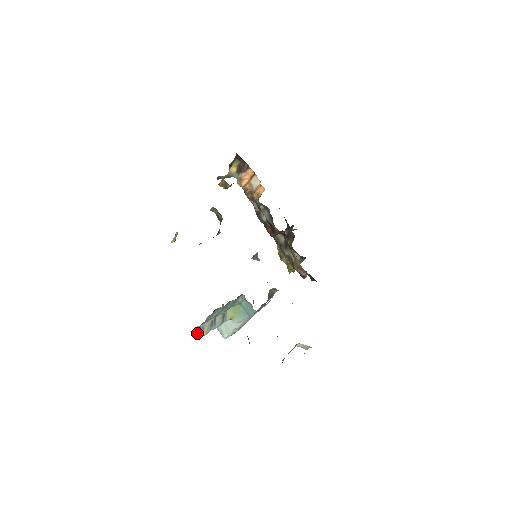
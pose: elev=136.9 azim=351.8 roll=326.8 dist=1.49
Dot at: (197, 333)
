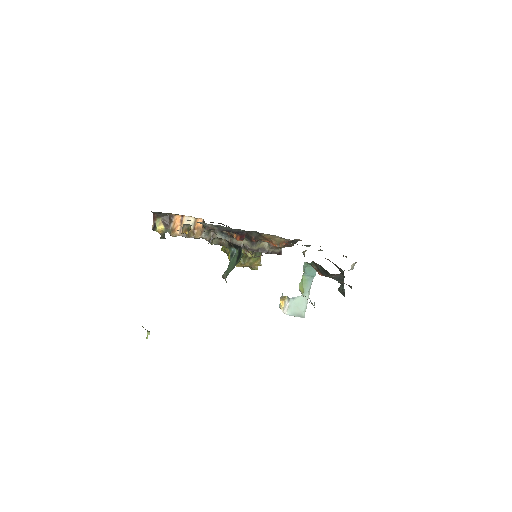
Dot at: (314, 307)
